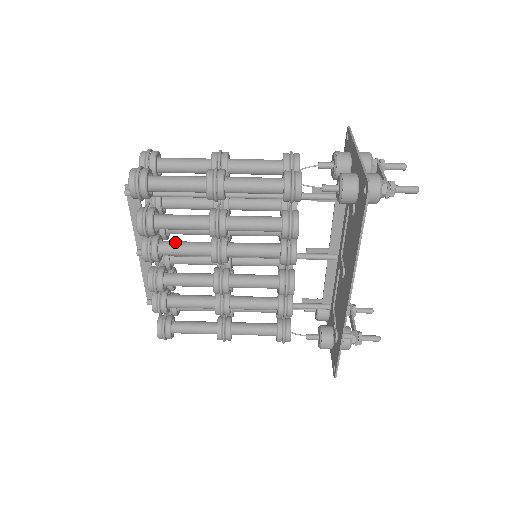
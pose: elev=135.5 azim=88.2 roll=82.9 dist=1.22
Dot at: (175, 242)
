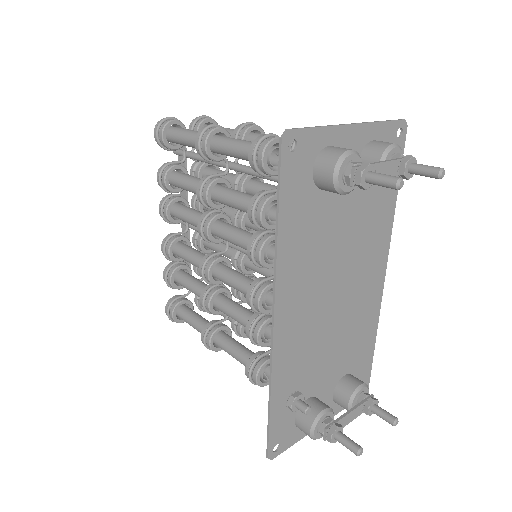
Dot at: (187, 207)
